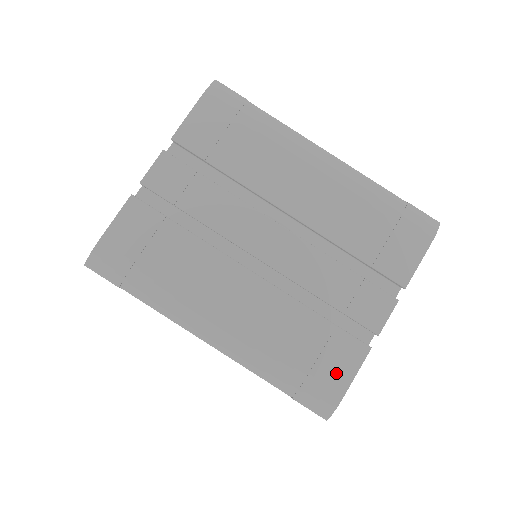
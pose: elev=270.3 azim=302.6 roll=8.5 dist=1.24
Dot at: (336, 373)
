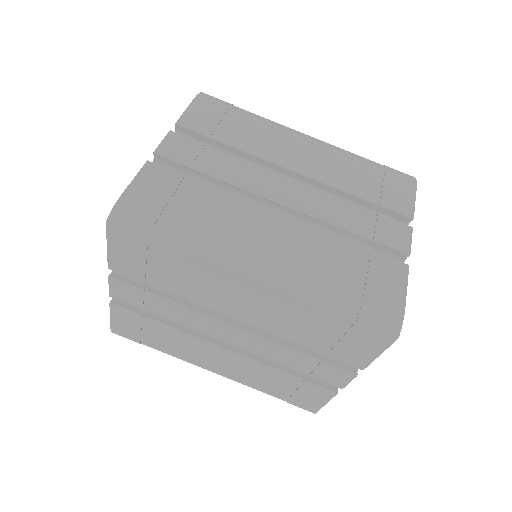
Dot at: (389, 289)
